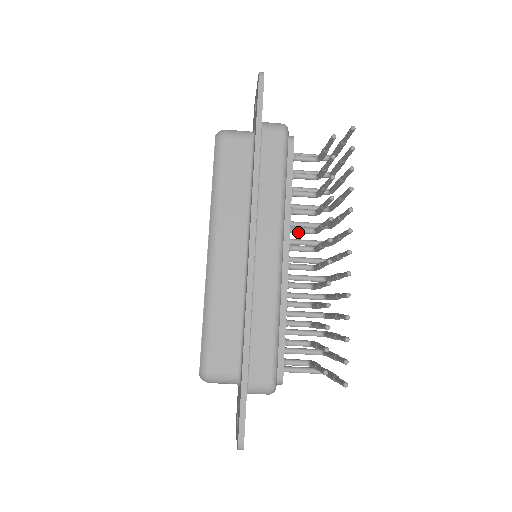
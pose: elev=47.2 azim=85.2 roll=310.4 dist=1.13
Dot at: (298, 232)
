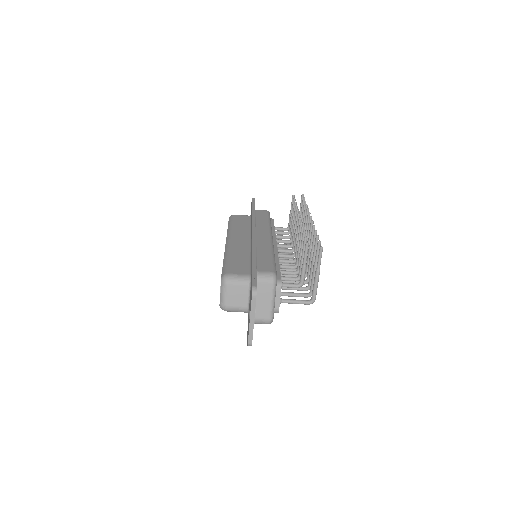
Dot at: (281, 246)
